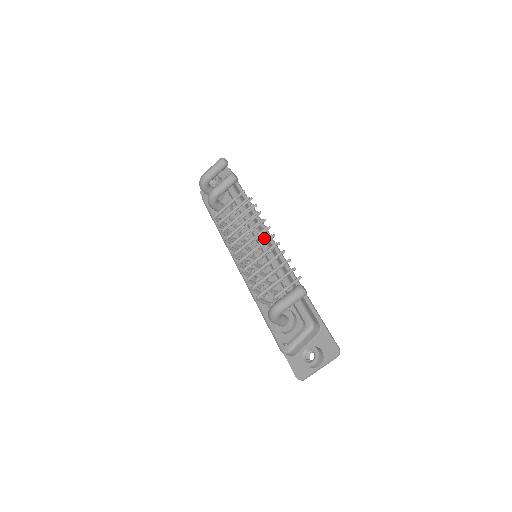
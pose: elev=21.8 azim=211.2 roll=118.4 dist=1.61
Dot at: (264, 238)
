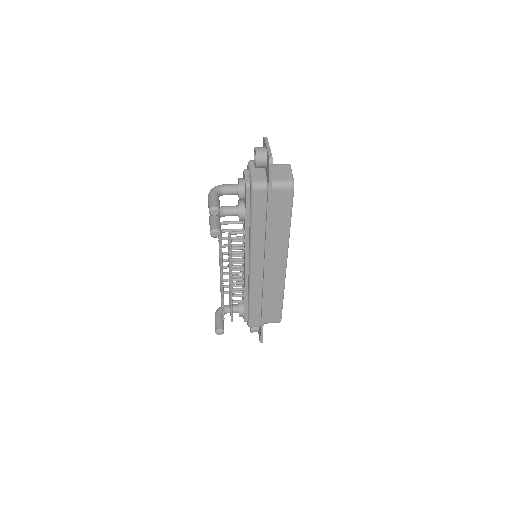
Dot at: (252, 264)
